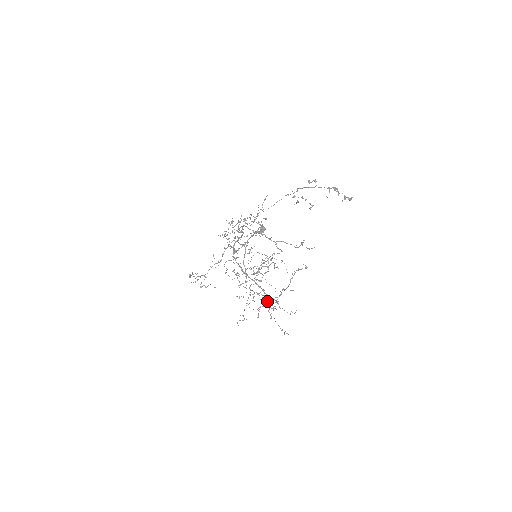
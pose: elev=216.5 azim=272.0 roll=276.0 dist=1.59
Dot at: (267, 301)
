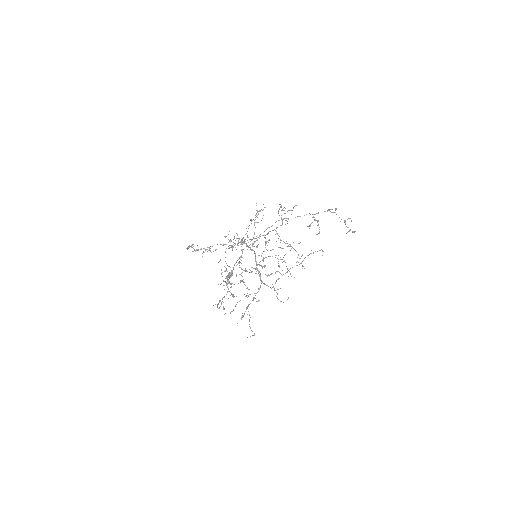
Dot at: occluded
